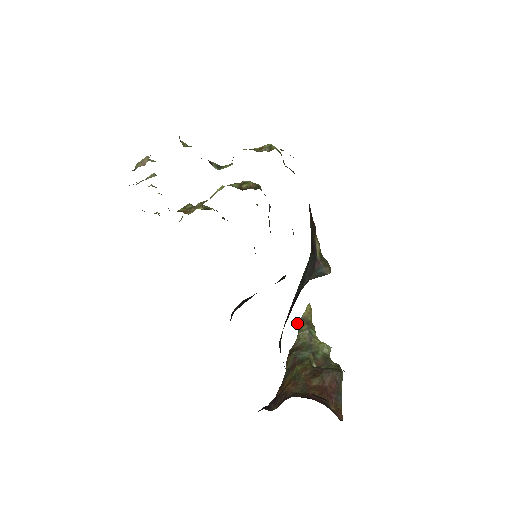
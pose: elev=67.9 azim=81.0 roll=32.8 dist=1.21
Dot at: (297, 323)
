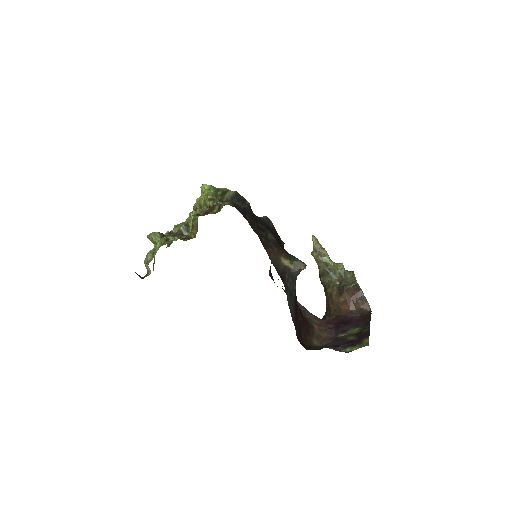
Dot at: occluded
